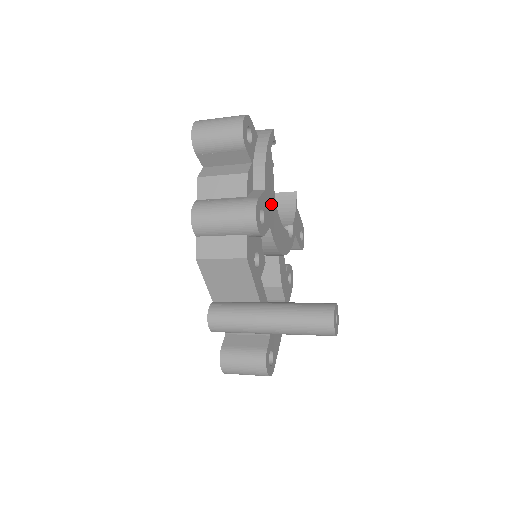
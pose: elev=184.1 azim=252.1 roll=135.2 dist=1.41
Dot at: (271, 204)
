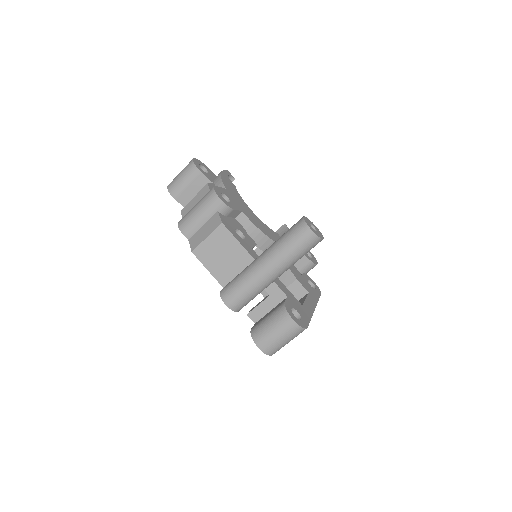
Dot at: (239, 202)
